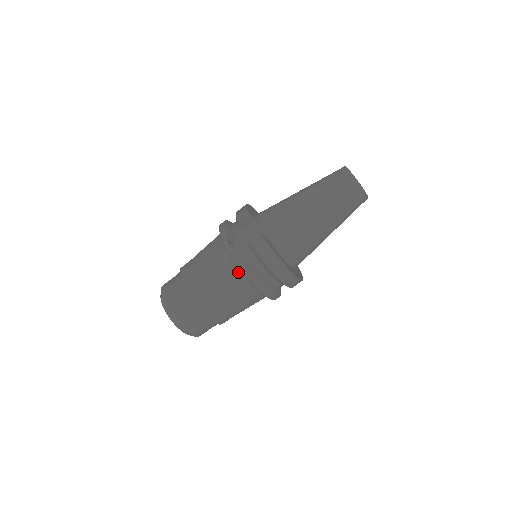
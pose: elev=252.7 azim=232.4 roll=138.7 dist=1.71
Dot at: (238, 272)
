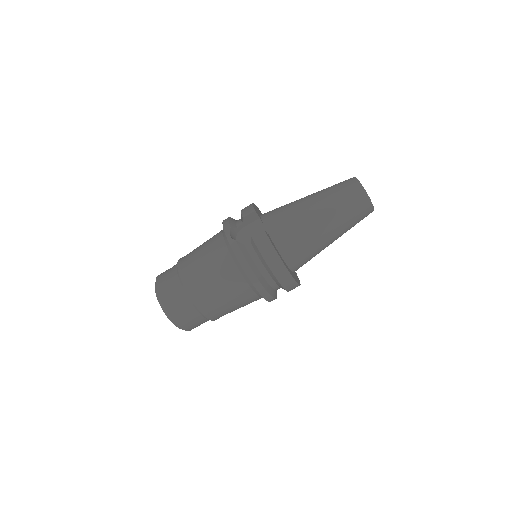
Dot at: (237, 268)
